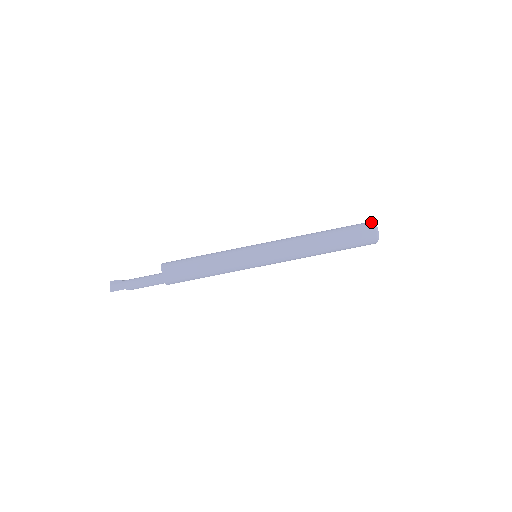
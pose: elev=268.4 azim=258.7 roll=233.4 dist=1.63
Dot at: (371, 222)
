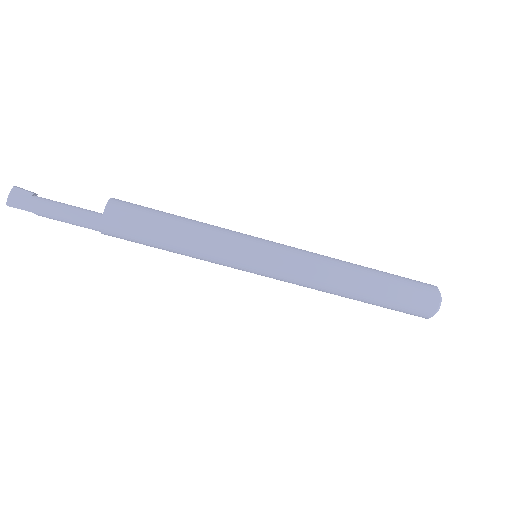
Dot at: (437, 290)
